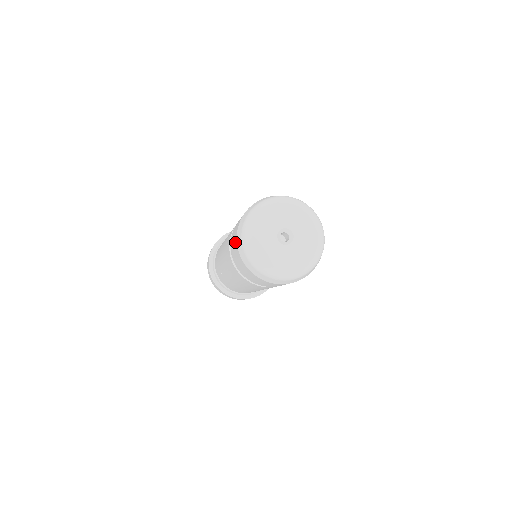
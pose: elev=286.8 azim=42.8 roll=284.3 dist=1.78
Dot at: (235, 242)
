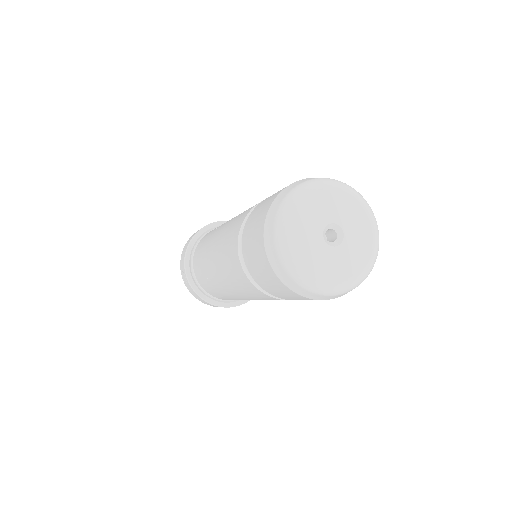
Dot at: (263, 213)
